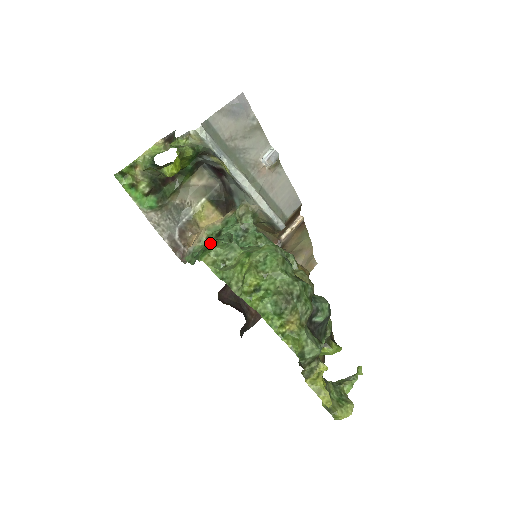
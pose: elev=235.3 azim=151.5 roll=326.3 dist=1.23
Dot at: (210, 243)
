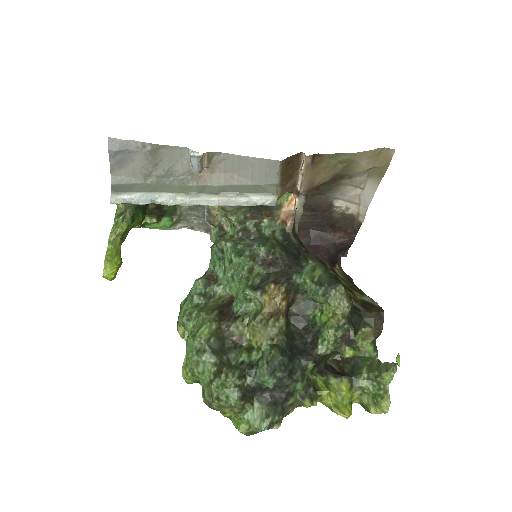
Dot at: (180, 308)
